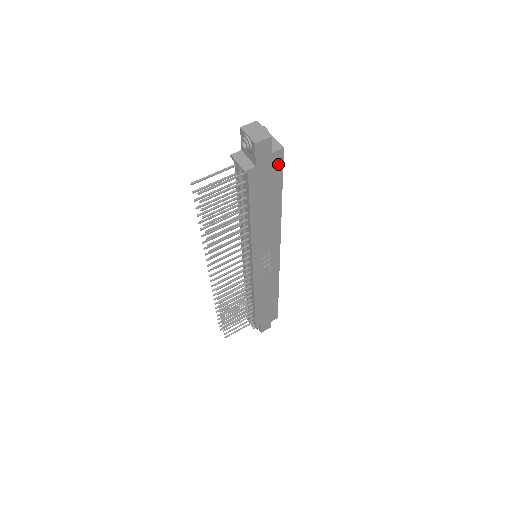
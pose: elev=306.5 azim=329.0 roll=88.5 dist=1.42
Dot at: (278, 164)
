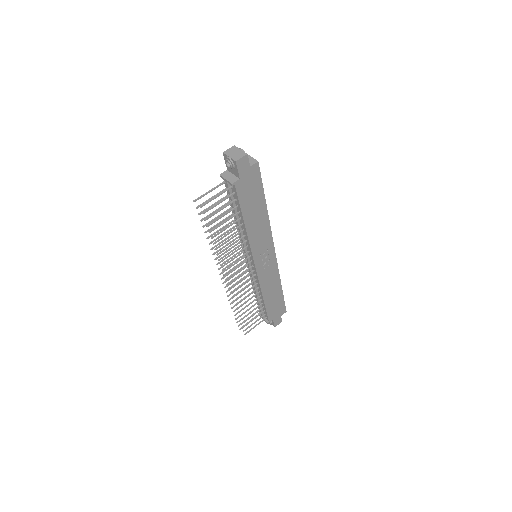
Dot at: (257, 175)
